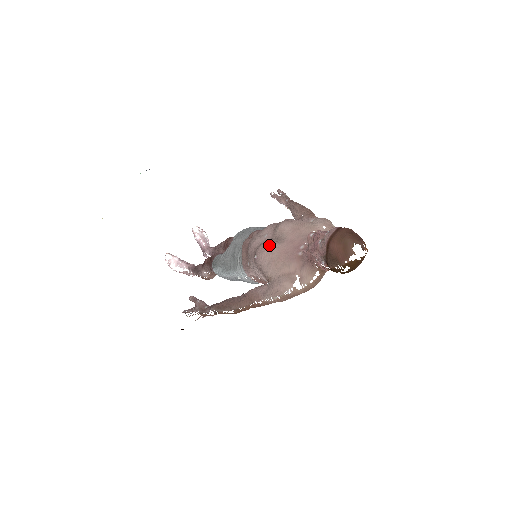
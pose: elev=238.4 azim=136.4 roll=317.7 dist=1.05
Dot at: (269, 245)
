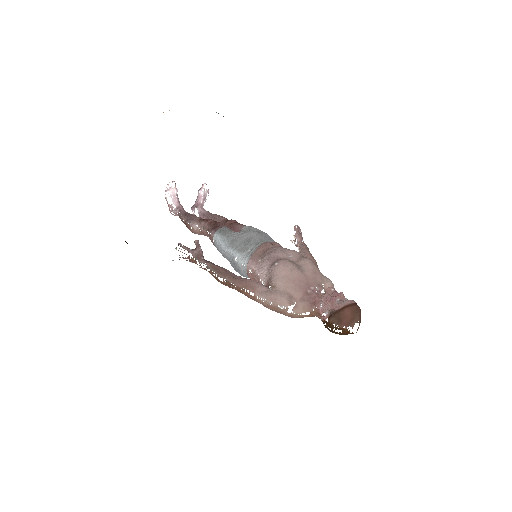
Dot at: (293, 266)
